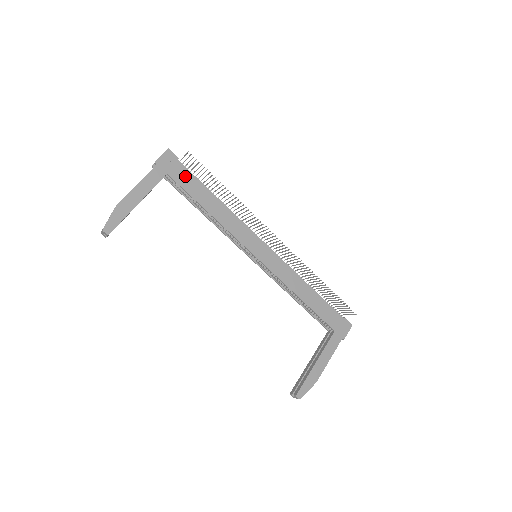
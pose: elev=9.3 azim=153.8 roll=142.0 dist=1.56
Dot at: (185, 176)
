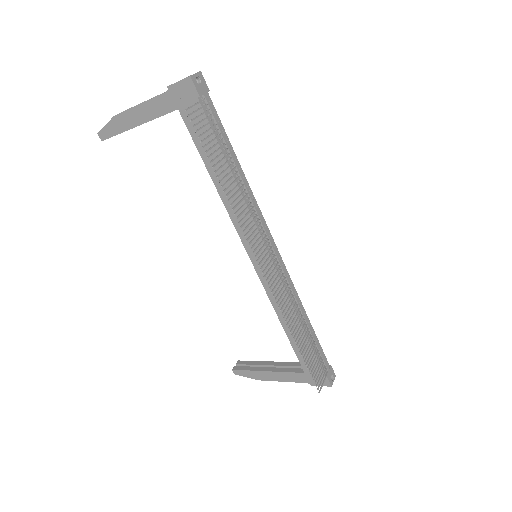
Dot at: (200, 124)
